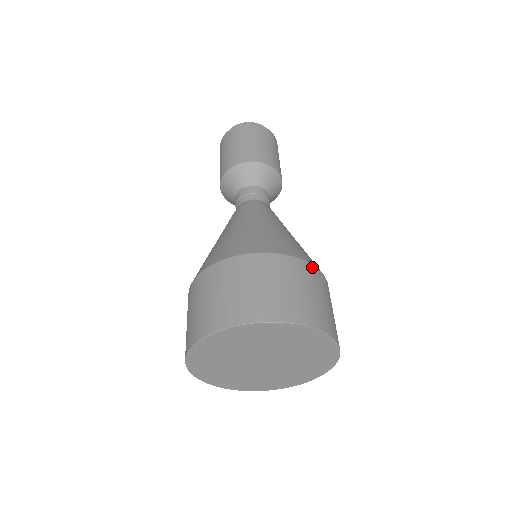
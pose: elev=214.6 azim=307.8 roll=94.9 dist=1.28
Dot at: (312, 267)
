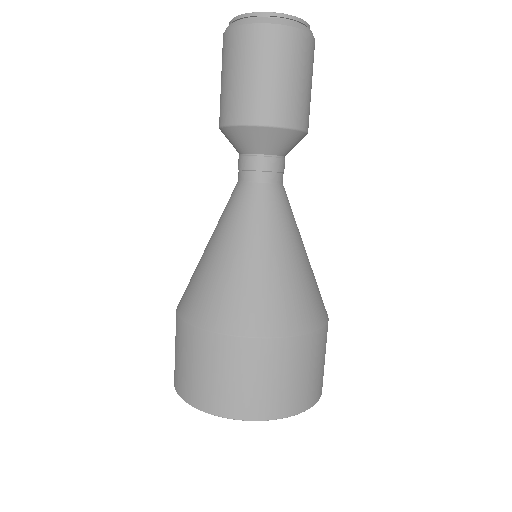
Dot at: (324, 330)
